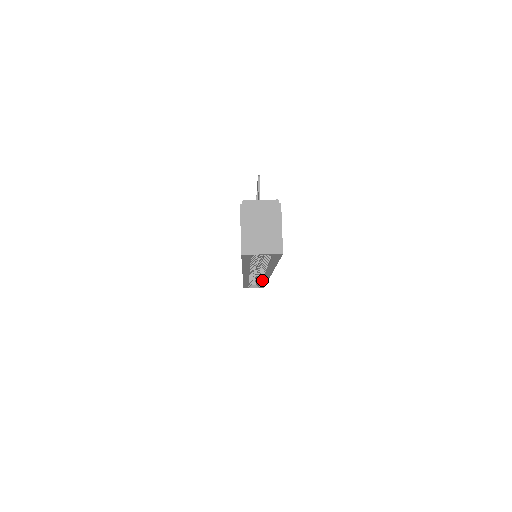
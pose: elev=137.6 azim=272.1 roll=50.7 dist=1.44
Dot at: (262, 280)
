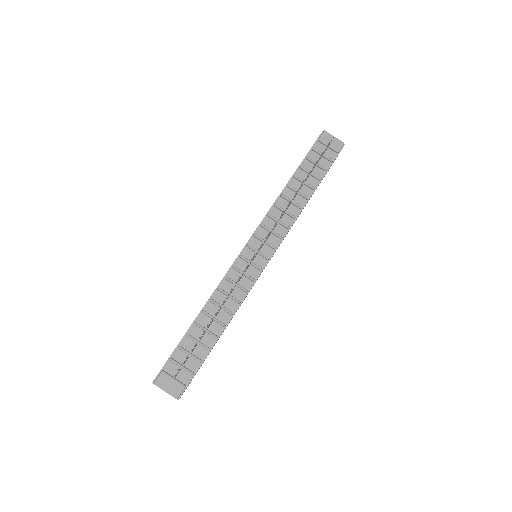
Dot at: occluded
